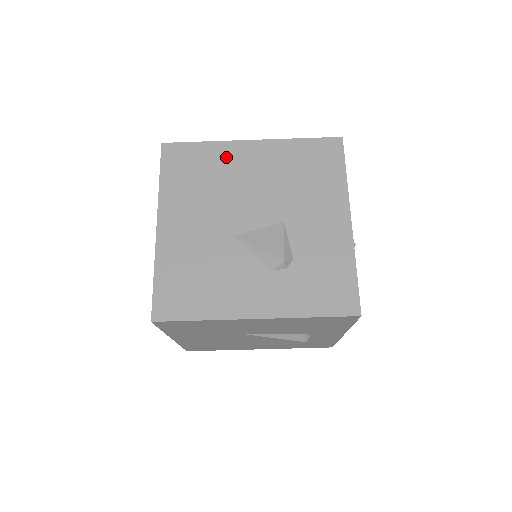
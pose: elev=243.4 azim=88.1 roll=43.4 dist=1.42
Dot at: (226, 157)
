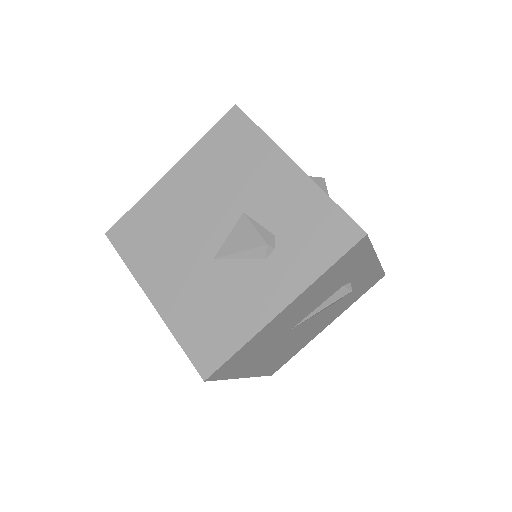
Dot at: (160, 201)
